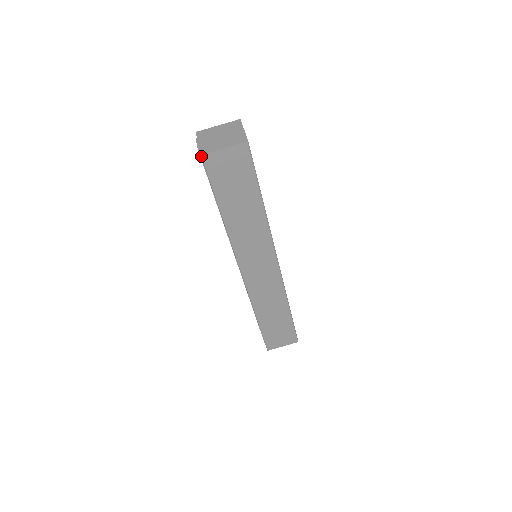
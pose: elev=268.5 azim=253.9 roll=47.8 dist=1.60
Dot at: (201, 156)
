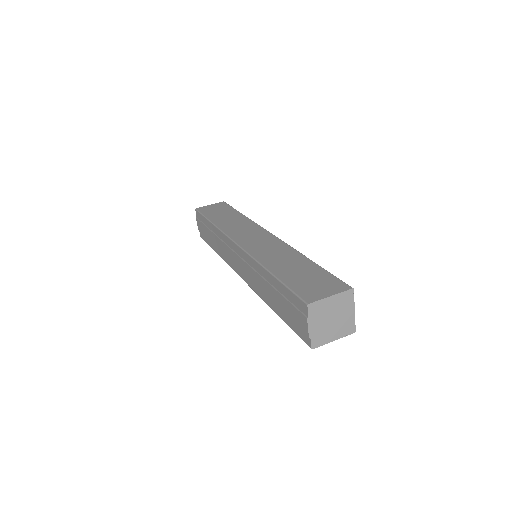
Dot at: (196, 209)
